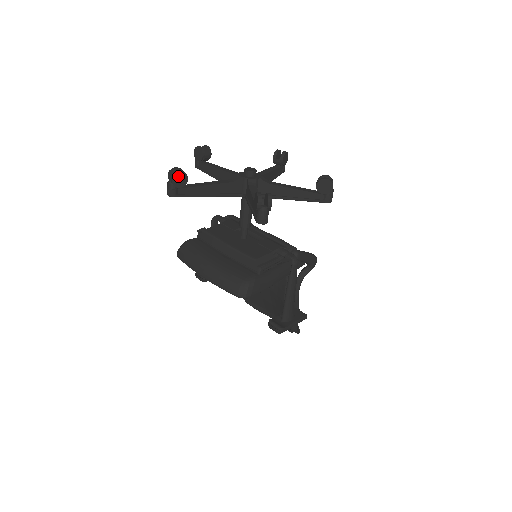
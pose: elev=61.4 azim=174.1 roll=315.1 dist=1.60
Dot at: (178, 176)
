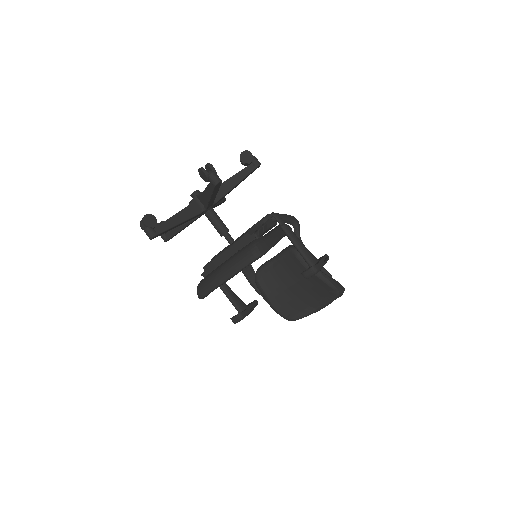
Dot at: (147, 219)
